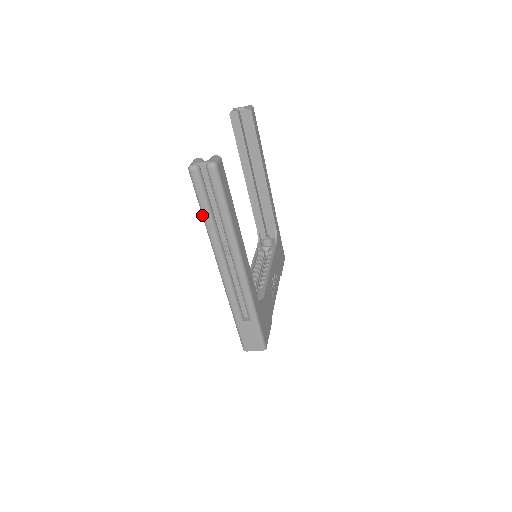
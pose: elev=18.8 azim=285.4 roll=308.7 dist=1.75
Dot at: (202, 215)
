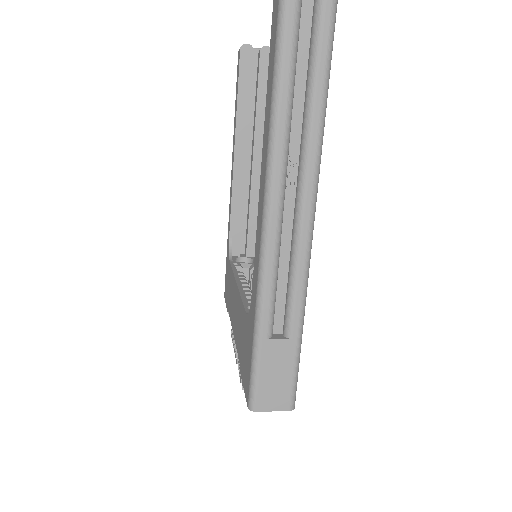
Dot at: (275, 81)
